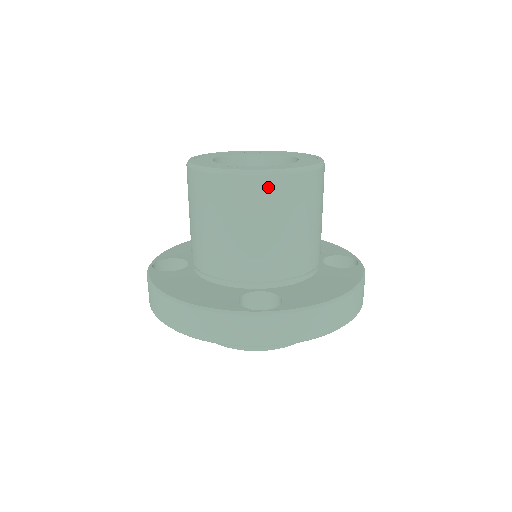
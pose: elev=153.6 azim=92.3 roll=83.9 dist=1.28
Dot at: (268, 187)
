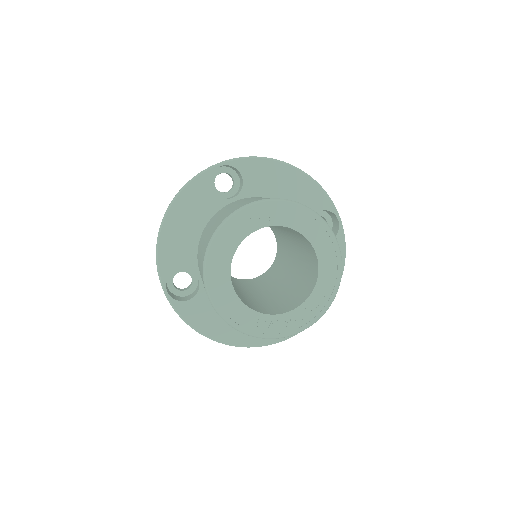
Dot at: occluded
